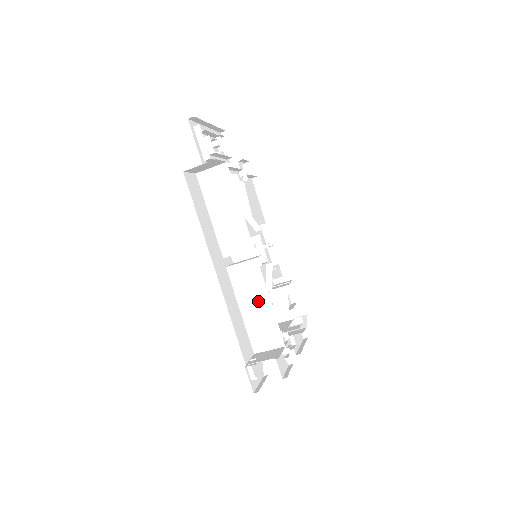
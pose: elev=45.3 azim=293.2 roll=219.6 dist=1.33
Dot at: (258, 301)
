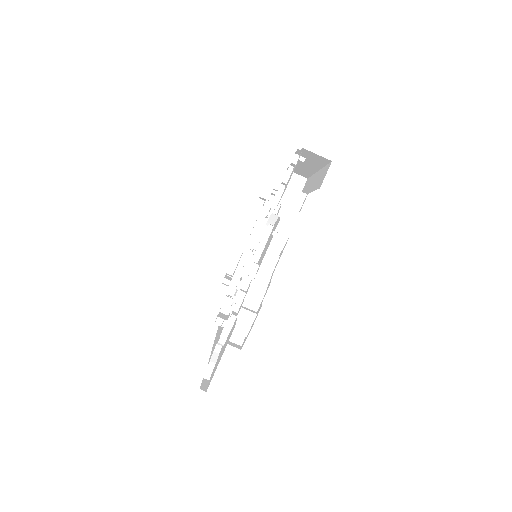
Dot at: occluded
